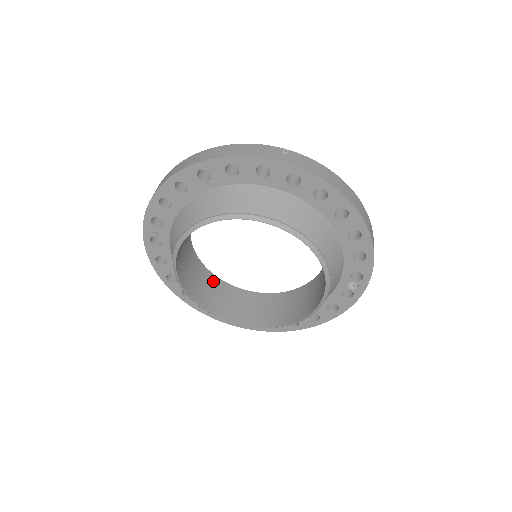
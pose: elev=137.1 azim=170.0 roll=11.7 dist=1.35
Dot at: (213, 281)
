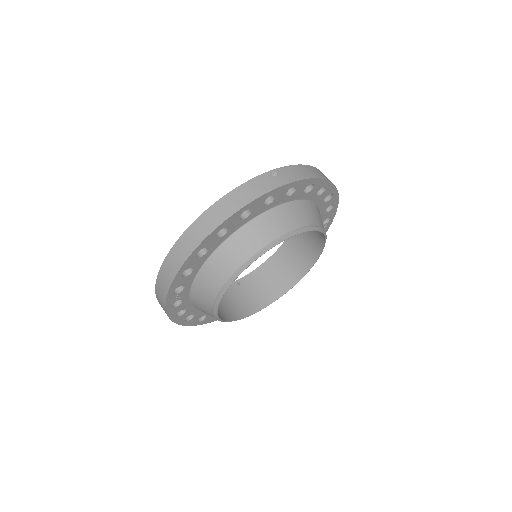
Dot at: occluded
